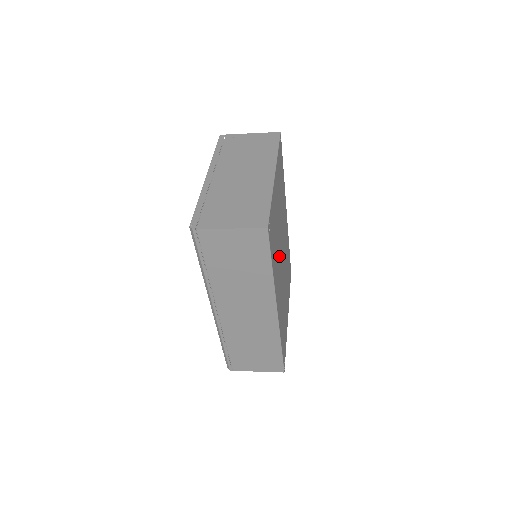
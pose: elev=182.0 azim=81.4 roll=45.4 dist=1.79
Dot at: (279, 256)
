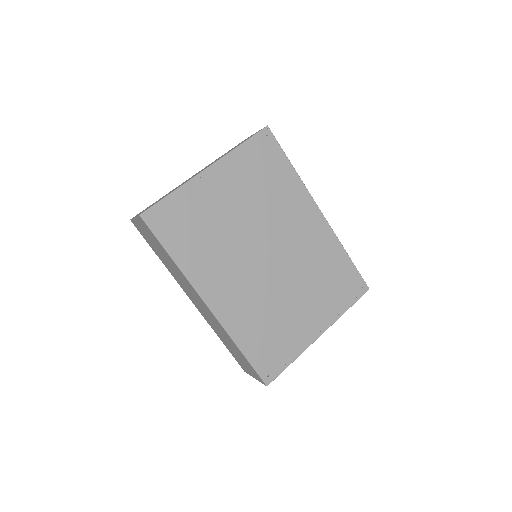
Dot at: (234, 252)
